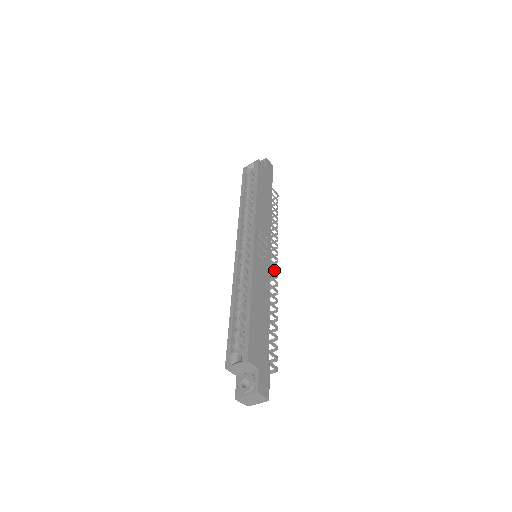
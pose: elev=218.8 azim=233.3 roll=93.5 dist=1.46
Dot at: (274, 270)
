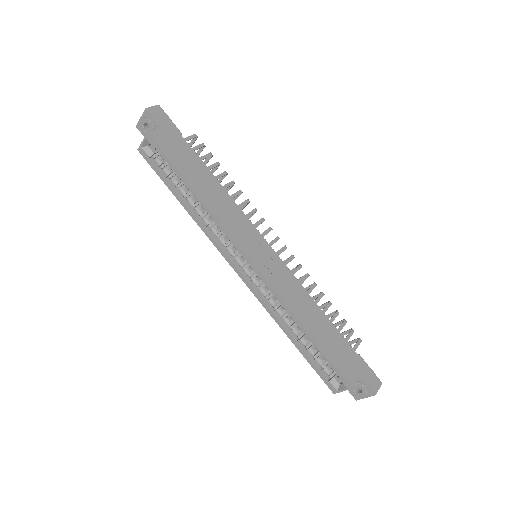
Dot at: occluded
